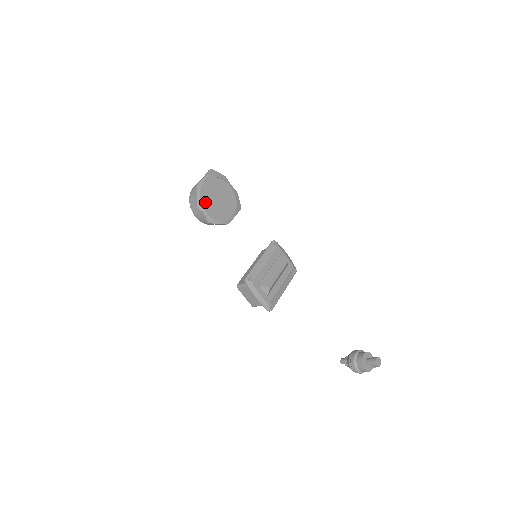
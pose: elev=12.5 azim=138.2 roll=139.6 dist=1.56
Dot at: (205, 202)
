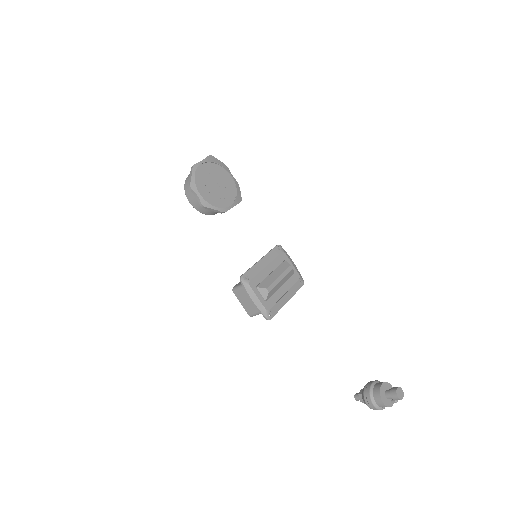
Dot at: (200, 184)
